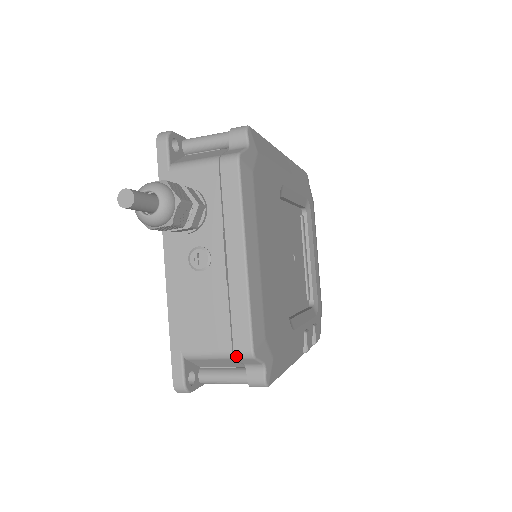
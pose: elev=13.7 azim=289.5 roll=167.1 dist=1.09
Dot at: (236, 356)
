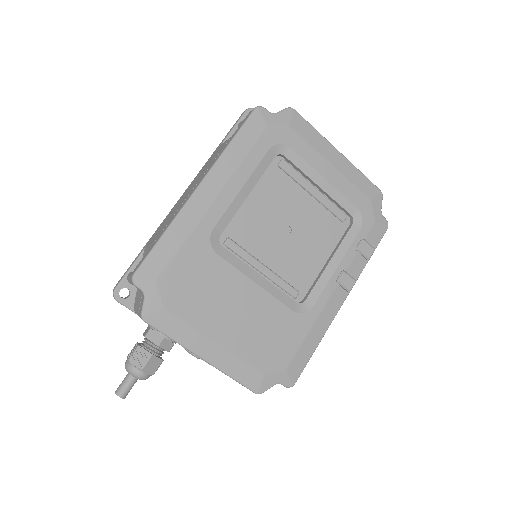
Dot at: occluded
